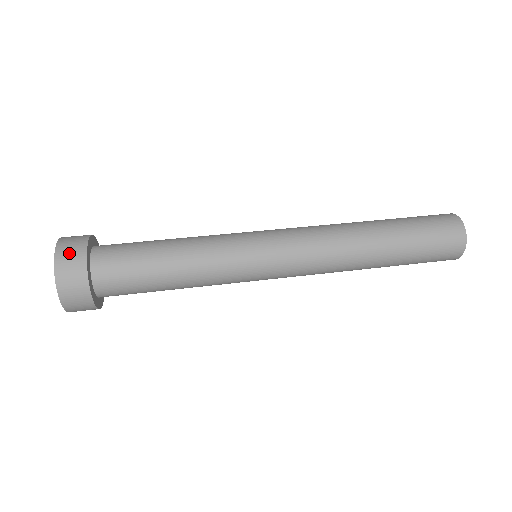
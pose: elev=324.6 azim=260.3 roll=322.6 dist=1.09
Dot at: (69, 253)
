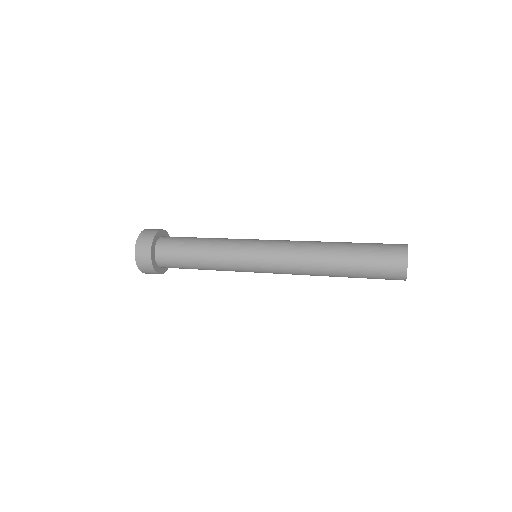
Dot at: (144, 240)
